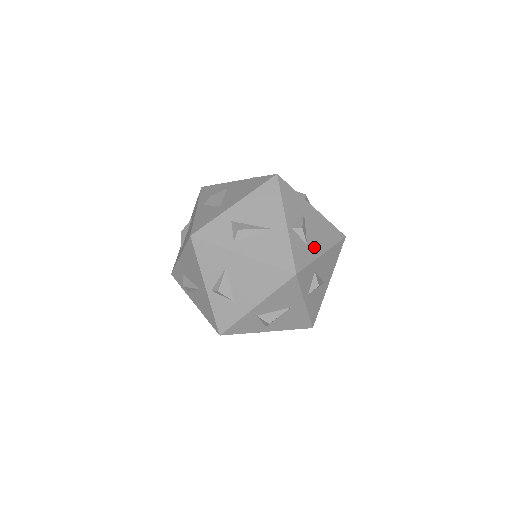
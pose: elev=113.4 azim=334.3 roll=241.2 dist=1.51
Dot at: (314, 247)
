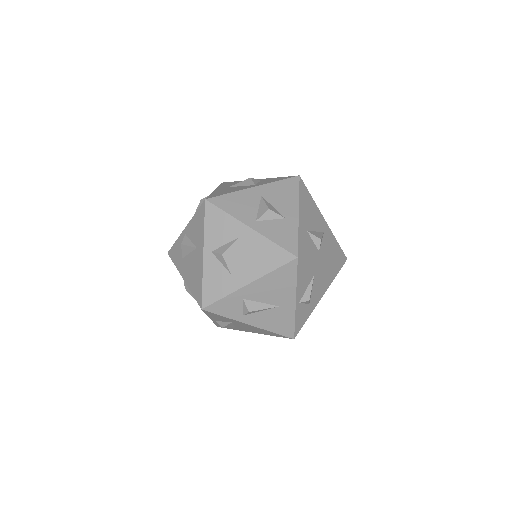
Dot at: (315, 300)
